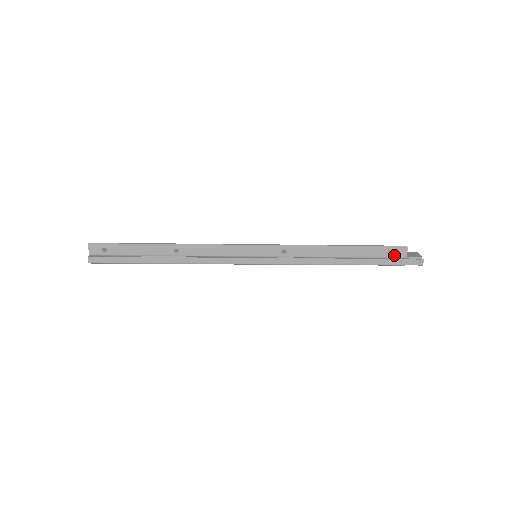
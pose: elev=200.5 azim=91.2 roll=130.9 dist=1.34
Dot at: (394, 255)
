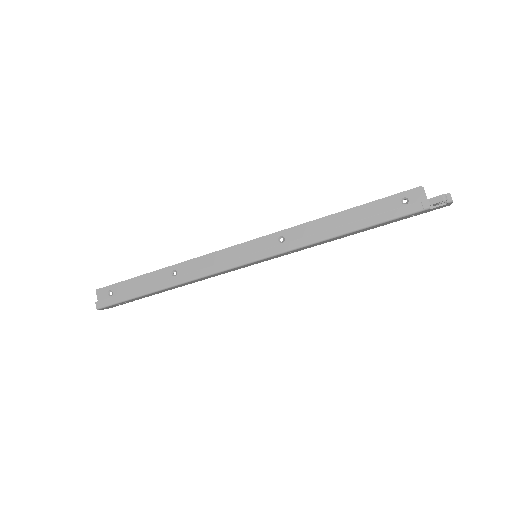
Dot at: (410, 201)
